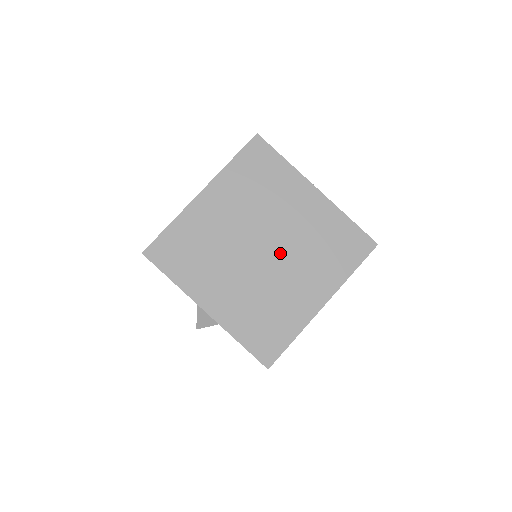
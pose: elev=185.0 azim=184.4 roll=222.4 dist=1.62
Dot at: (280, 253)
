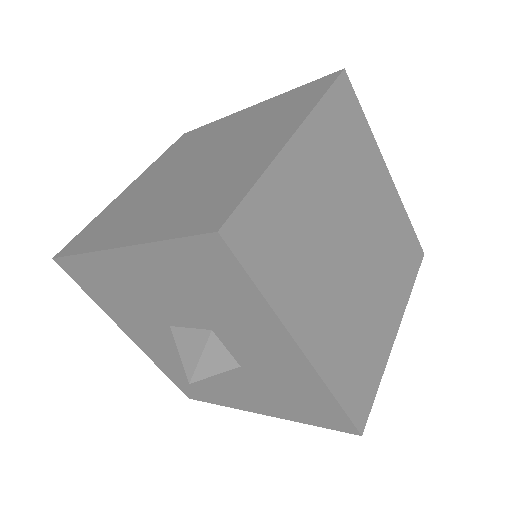
Dot at: (217, 153)
